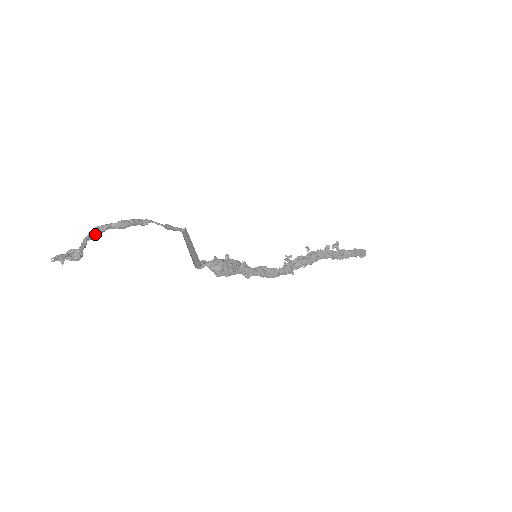
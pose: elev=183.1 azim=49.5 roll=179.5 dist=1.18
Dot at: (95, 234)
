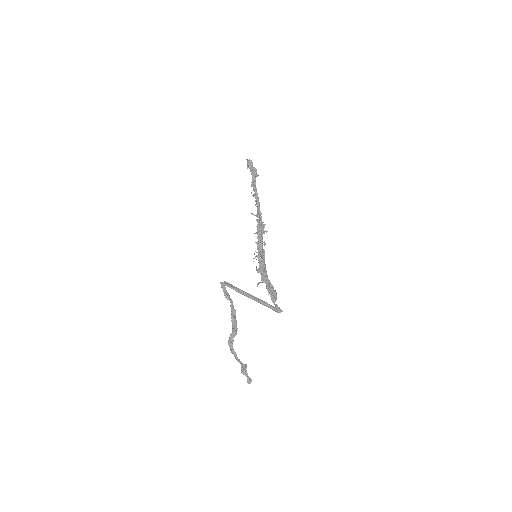
Dot at: occluded
